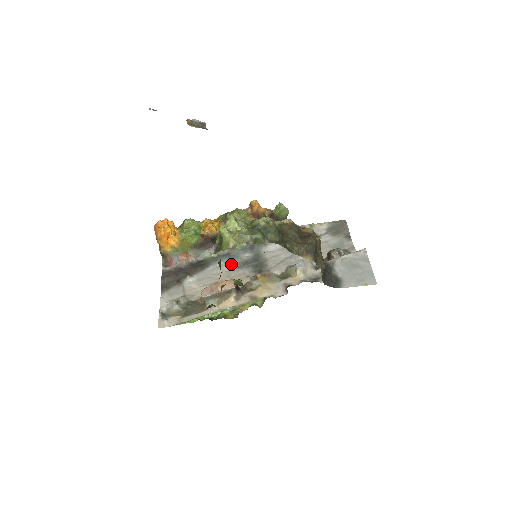
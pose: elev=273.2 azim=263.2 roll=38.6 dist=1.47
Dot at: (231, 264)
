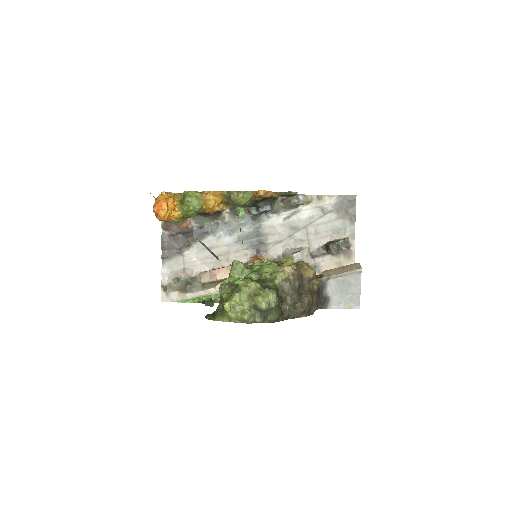
Dot at: (231, 237)
